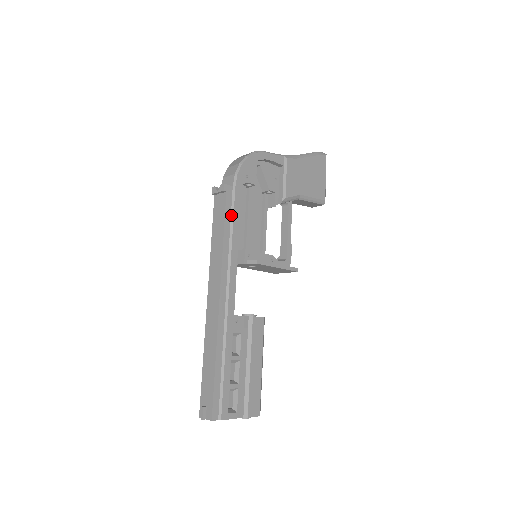
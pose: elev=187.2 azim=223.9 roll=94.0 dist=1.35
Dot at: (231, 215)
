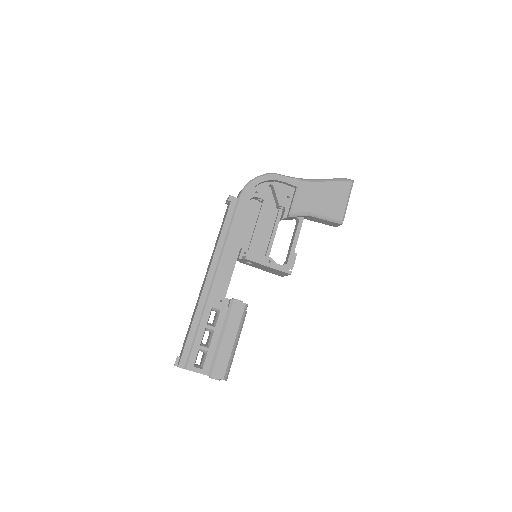
Dot at: (231, 219)
